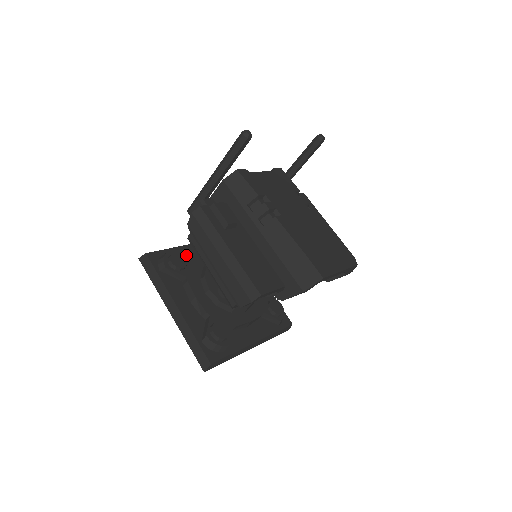
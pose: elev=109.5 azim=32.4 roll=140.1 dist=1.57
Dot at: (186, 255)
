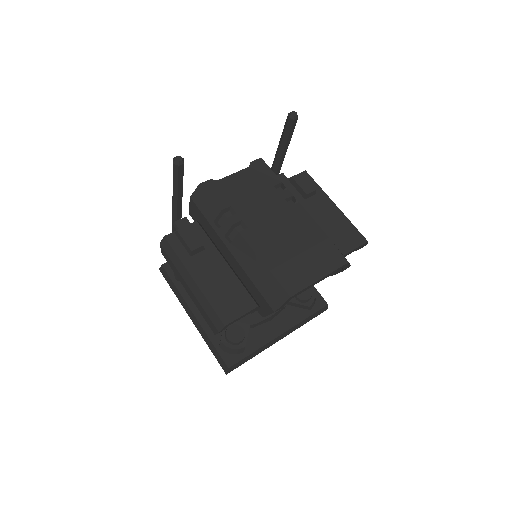
Dot at: occluded
